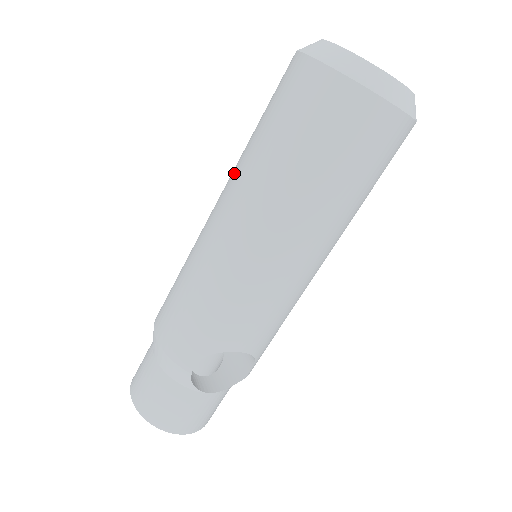
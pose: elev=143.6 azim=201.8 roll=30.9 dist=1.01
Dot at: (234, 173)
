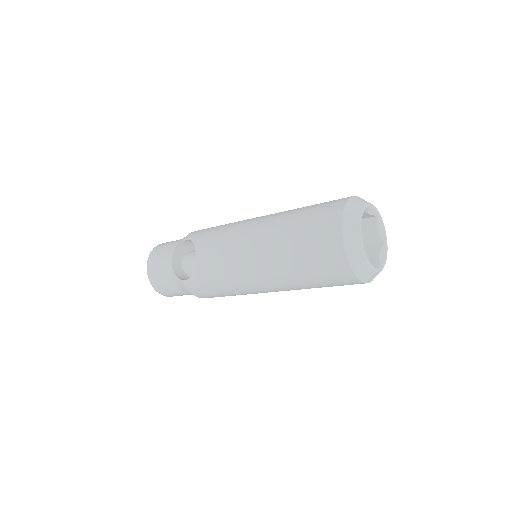
Dot at: occluded
